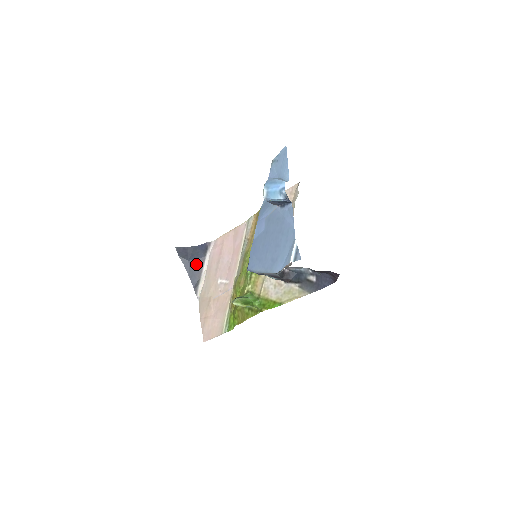
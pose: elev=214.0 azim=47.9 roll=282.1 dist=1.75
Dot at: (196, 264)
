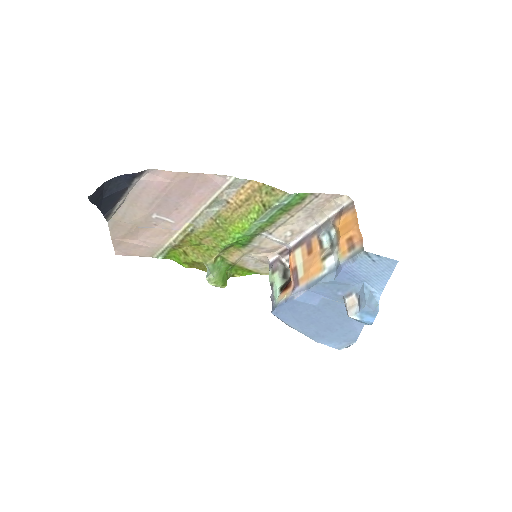
Dot at: (114, 197)
